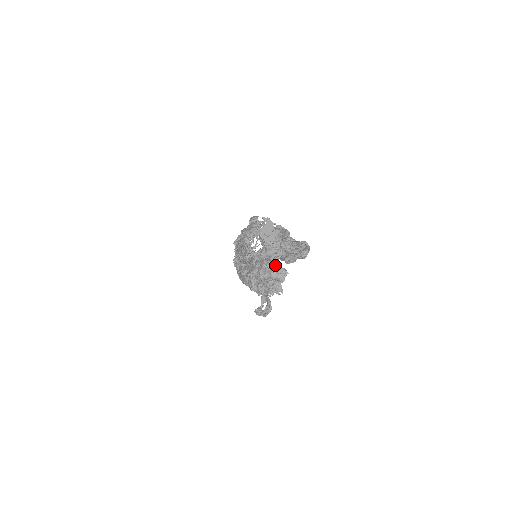
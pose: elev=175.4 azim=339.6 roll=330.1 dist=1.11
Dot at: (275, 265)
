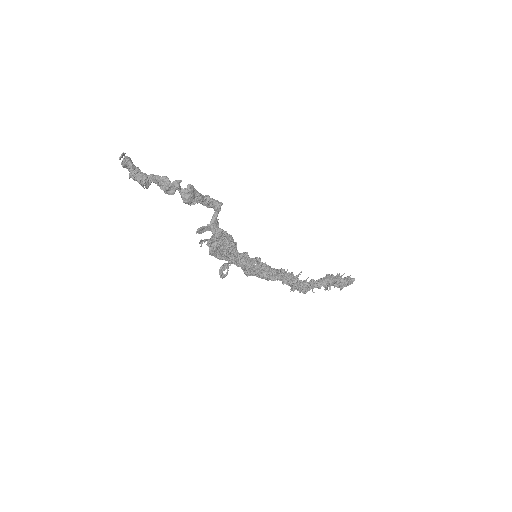
Dot at: occluded
